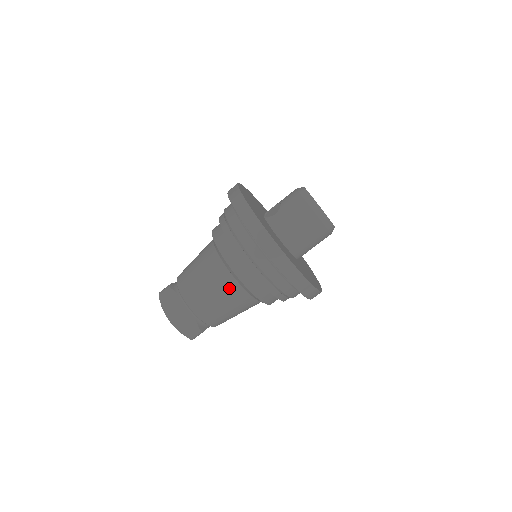
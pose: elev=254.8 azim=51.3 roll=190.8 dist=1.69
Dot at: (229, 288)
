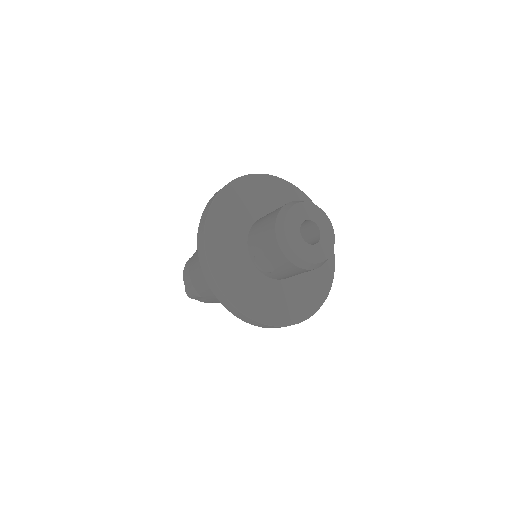
Dot at: occluded
